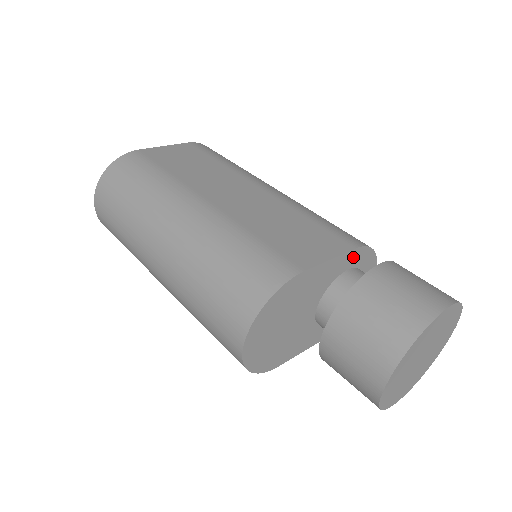
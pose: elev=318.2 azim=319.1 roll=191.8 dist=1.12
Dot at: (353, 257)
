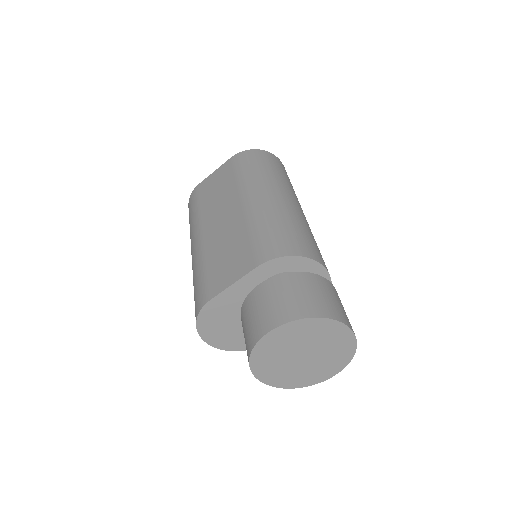
Dot at: (263, 271)
